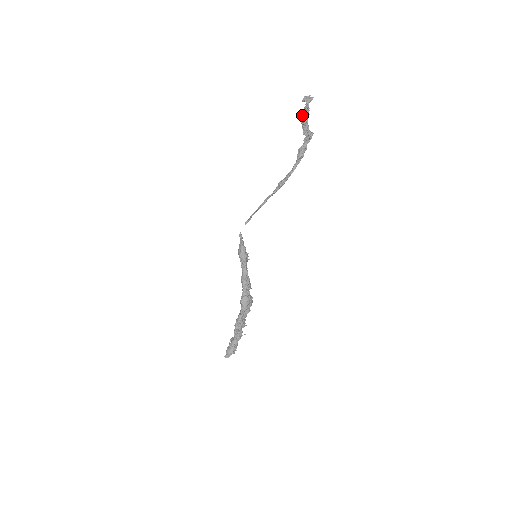
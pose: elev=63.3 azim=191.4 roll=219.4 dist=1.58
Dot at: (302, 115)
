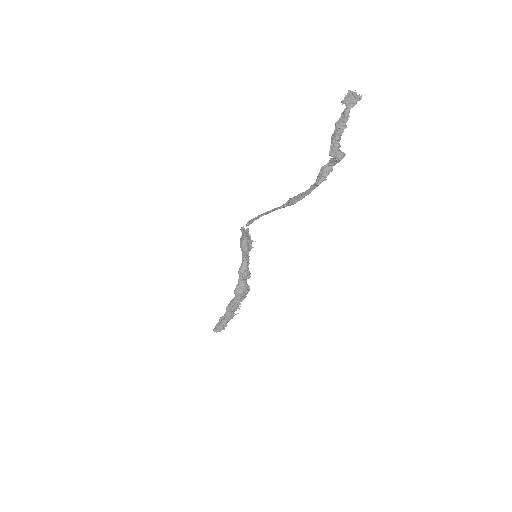
Dot at: (335, 126)
